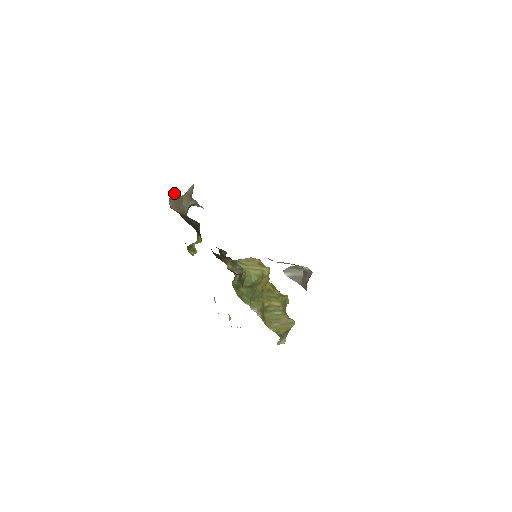
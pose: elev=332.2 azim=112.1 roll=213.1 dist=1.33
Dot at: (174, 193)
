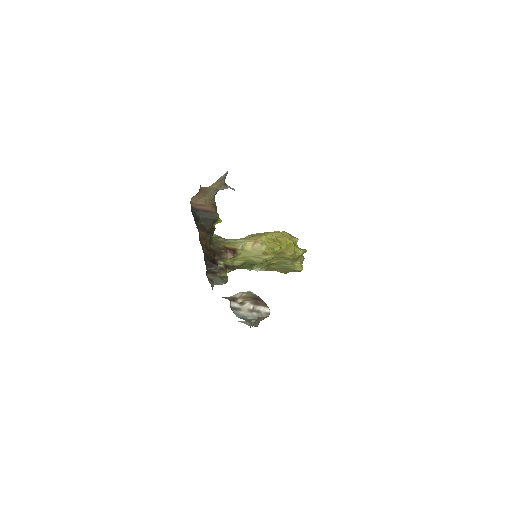
Dot at: occluded
